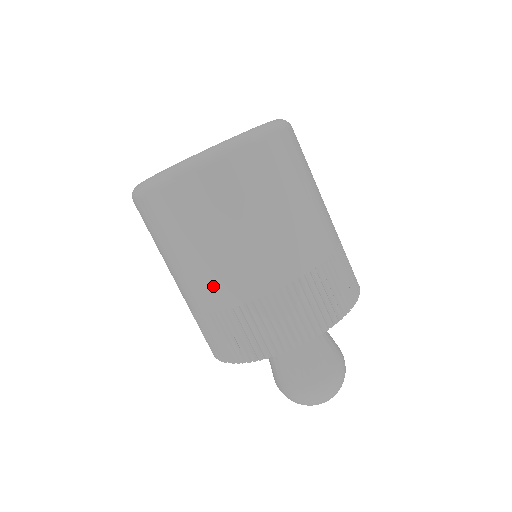
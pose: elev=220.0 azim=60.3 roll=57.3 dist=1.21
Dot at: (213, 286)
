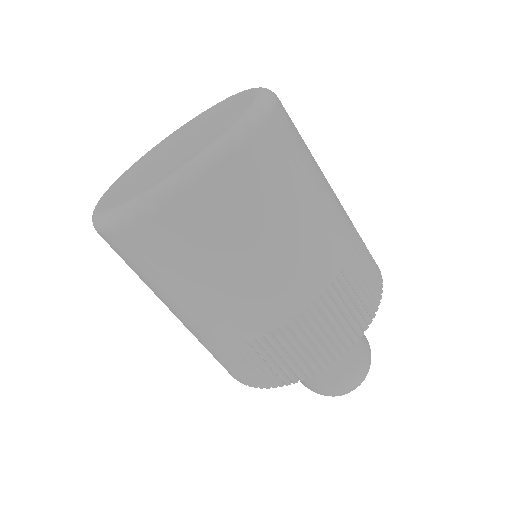
Dot at: (201, 326)
